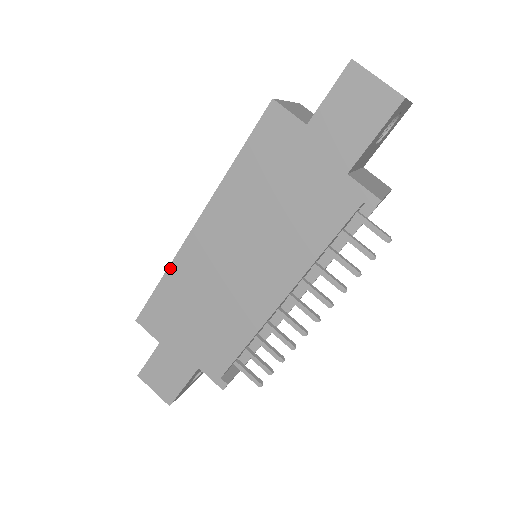
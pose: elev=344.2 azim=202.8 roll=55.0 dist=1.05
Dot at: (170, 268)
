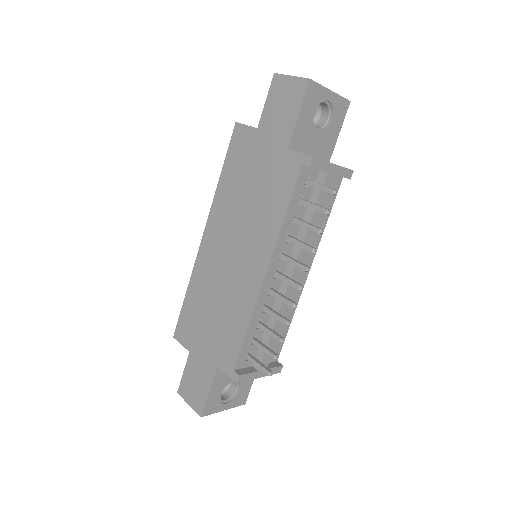
Dot at: (191, 279)
